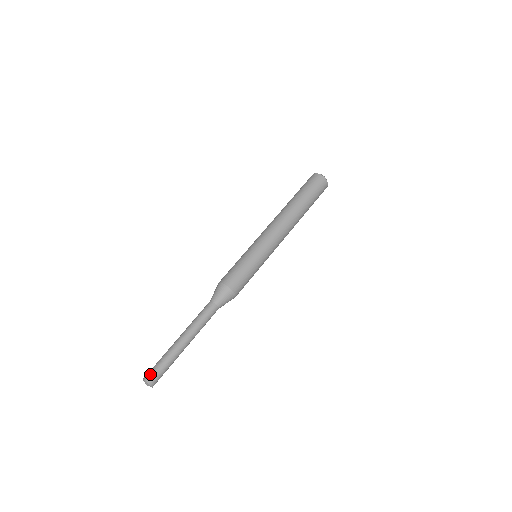
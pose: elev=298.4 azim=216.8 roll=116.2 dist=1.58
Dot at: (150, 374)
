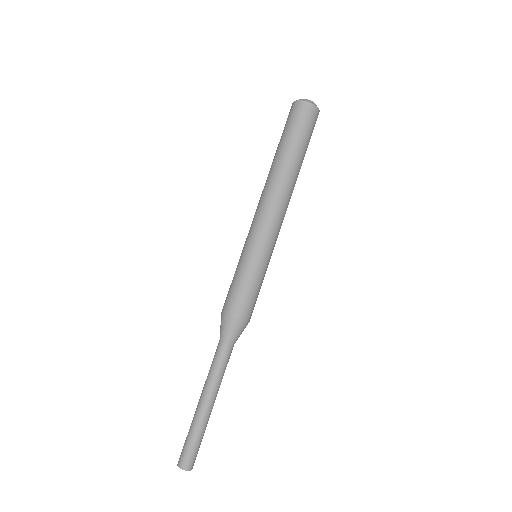
Dot at: (182, 458)
